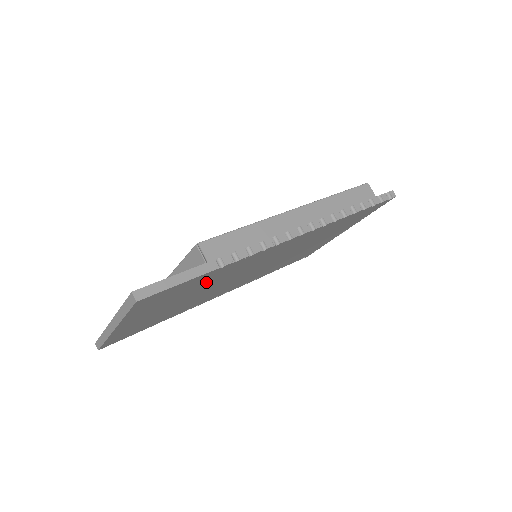
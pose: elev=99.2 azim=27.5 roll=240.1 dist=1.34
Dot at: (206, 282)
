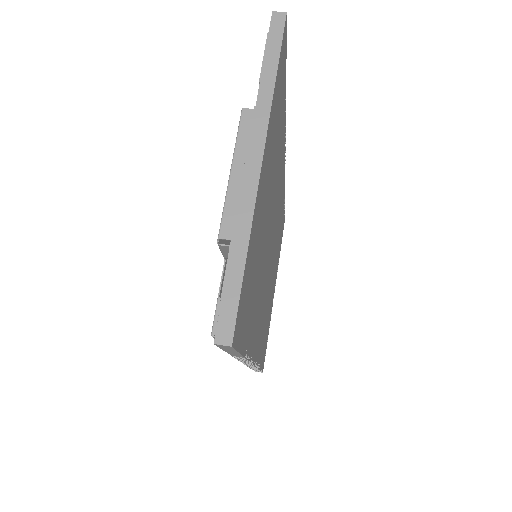
Dot at: (277, 154)
